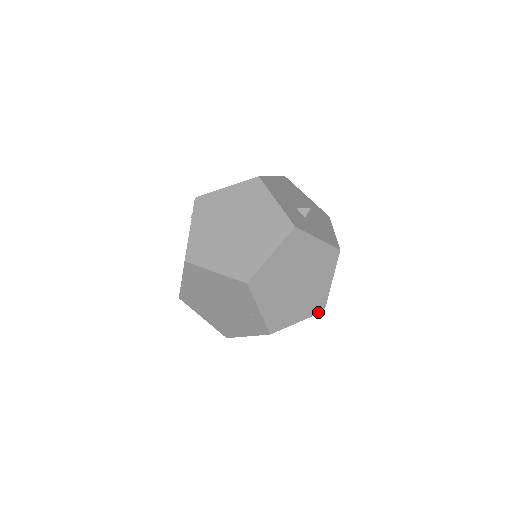
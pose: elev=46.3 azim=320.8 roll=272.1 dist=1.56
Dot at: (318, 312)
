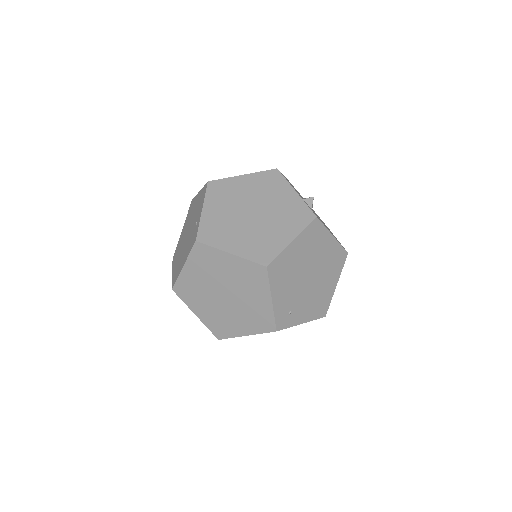
Dot at: (259, 262)
